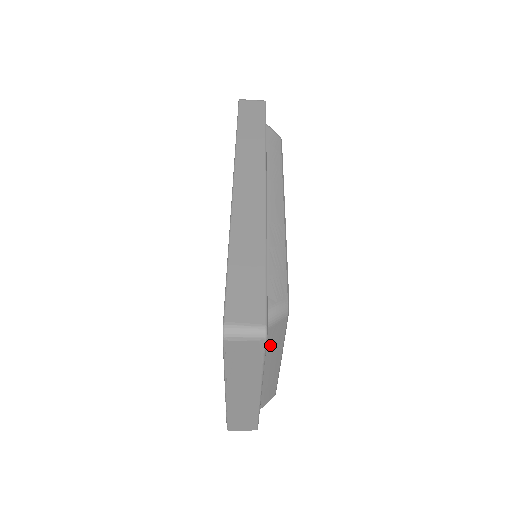
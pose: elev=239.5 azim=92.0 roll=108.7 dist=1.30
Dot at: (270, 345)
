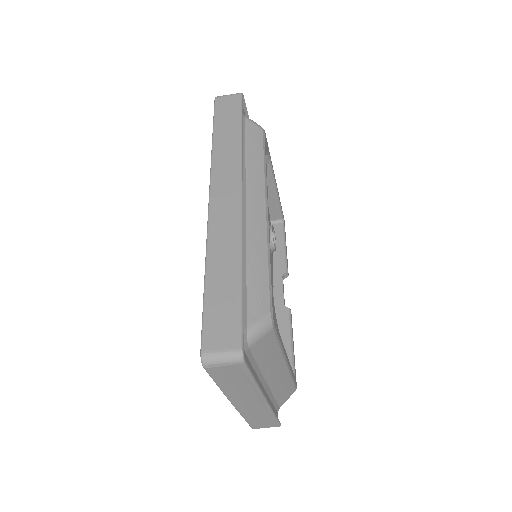
Dot at: (263, 356)
